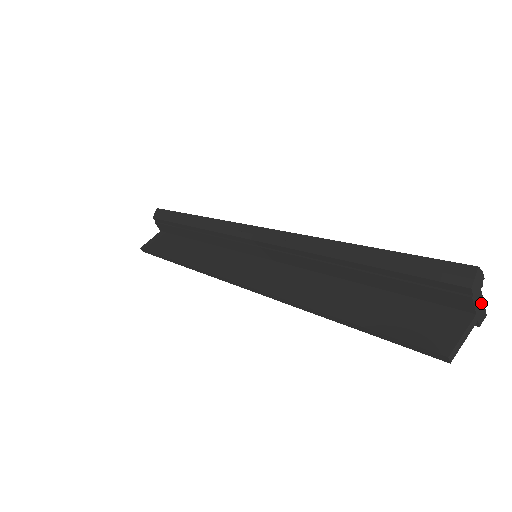
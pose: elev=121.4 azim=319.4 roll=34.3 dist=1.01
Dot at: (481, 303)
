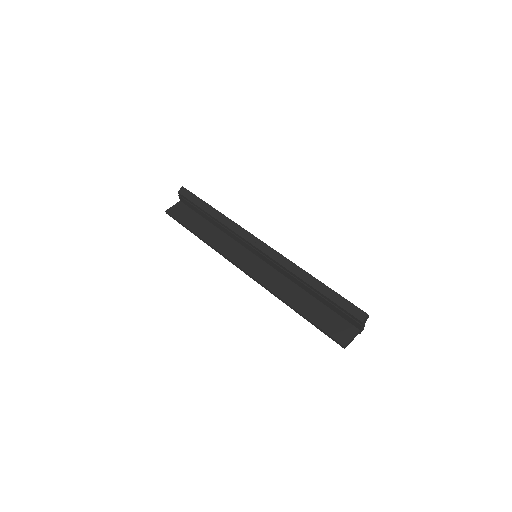
Dot at: (364, 326)
